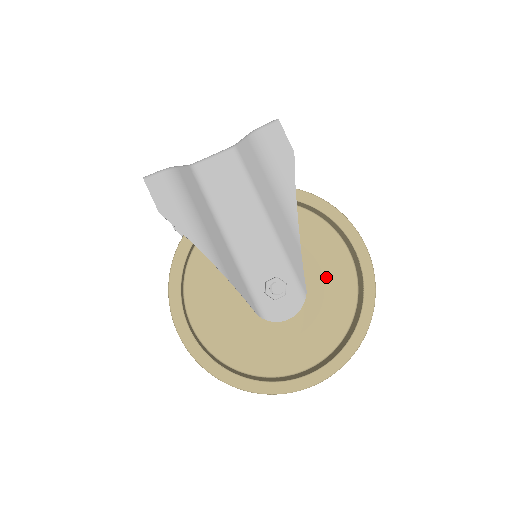
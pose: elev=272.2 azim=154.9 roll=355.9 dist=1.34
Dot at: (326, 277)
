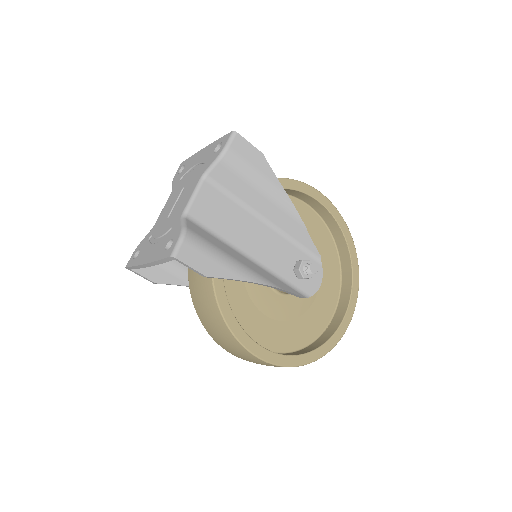
Dot at: occluded
